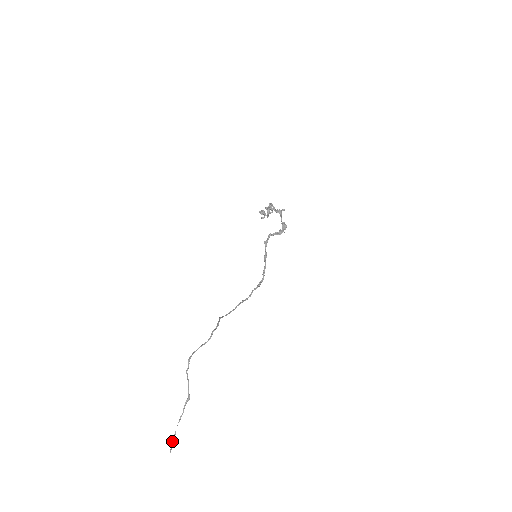
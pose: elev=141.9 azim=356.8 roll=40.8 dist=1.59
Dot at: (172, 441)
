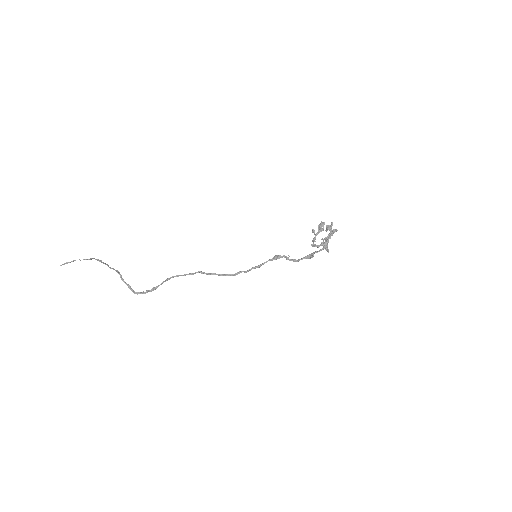
Dot at: (68, 262)
